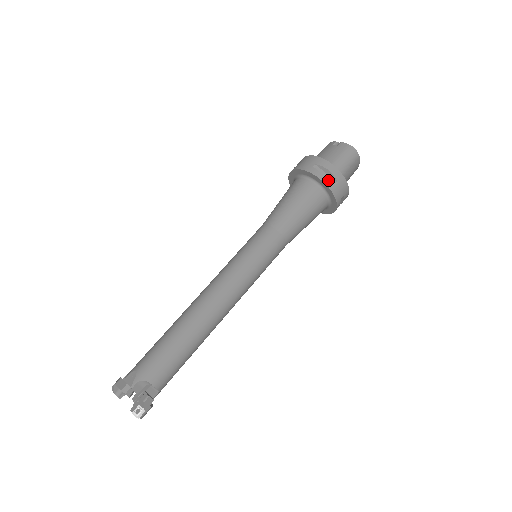
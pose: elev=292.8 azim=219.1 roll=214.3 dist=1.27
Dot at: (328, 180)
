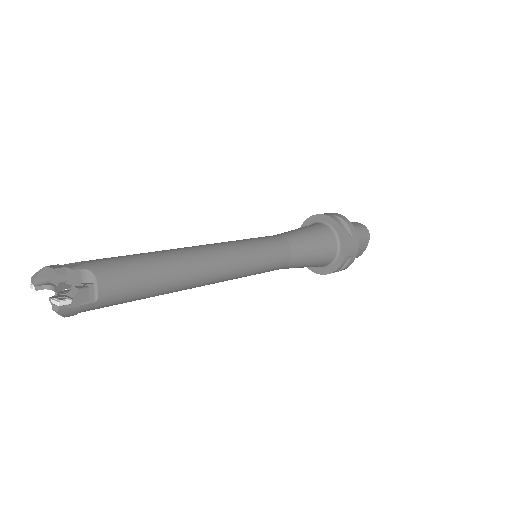
Dot at: (345, 229)
